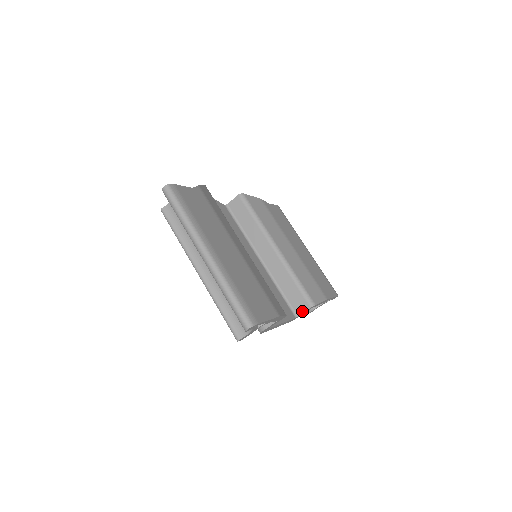
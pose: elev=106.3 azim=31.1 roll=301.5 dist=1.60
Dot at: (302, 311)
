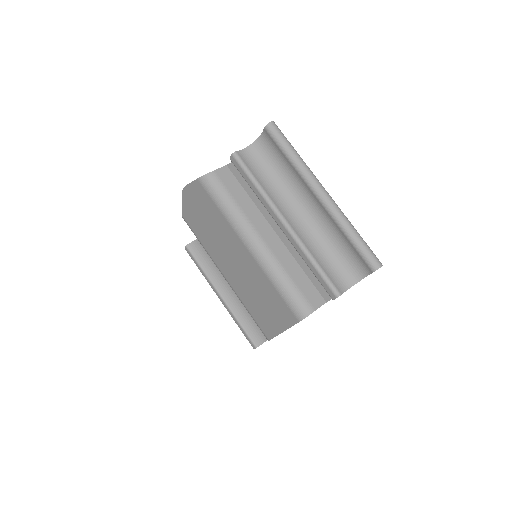
Dot at: occluded
